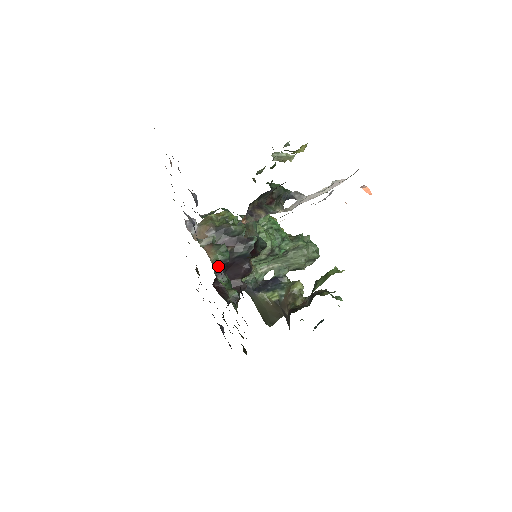
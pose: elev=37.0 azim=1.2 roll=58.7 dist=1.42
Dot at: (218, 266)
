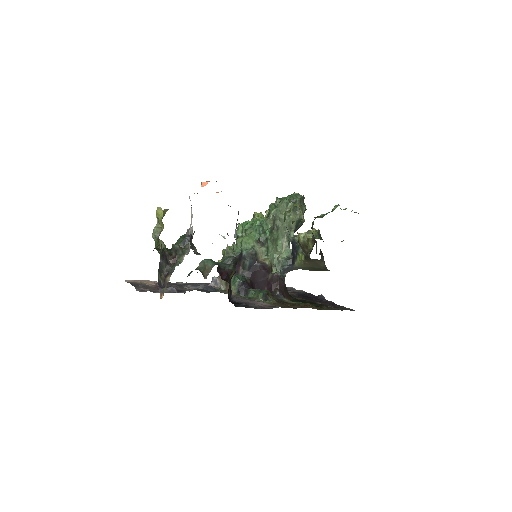
Dot at: (240, 291)
